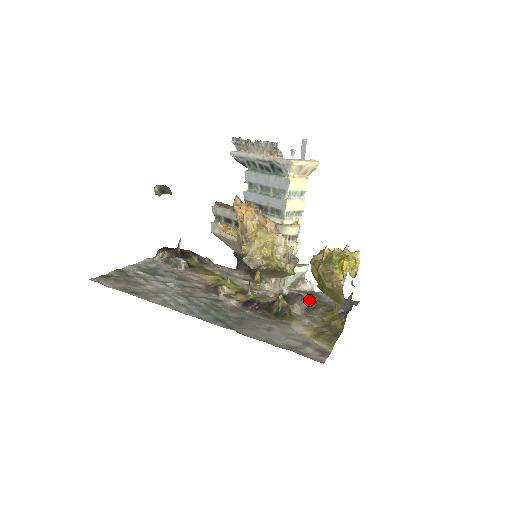
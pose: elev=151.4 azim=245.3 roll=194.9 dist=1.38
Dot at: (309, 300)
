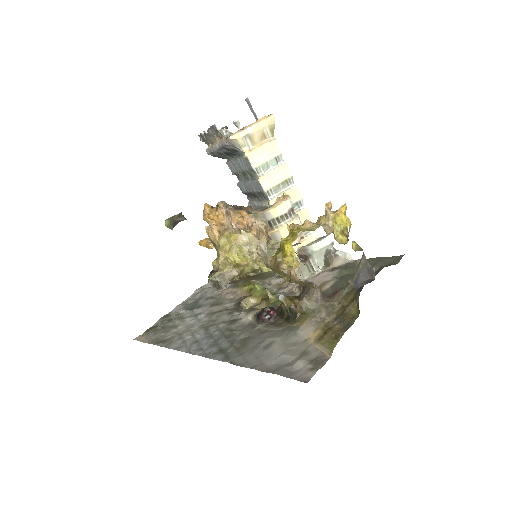
Dot at: (339, 279)
